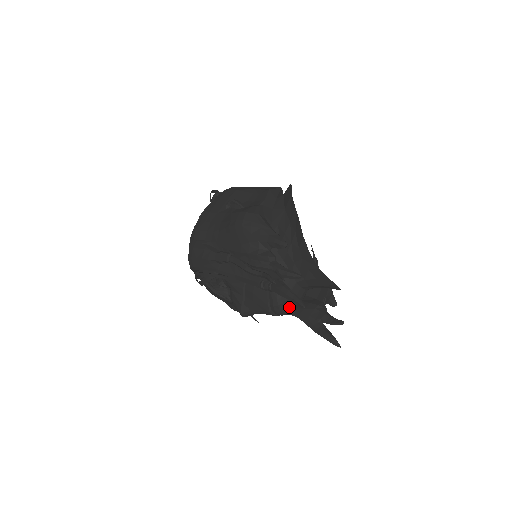
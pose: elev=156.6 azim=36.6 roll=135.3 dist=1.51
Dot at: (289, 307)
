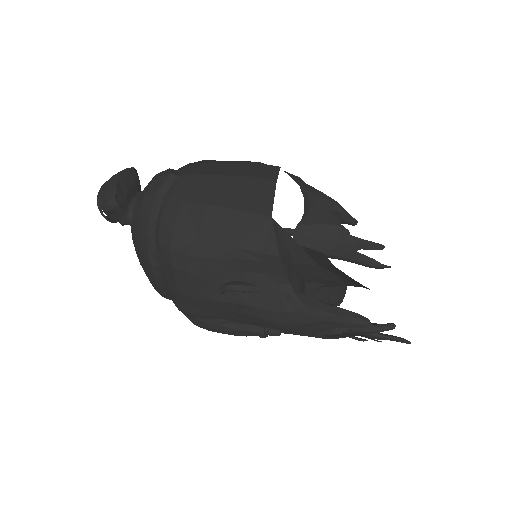
Dot at: occluded
